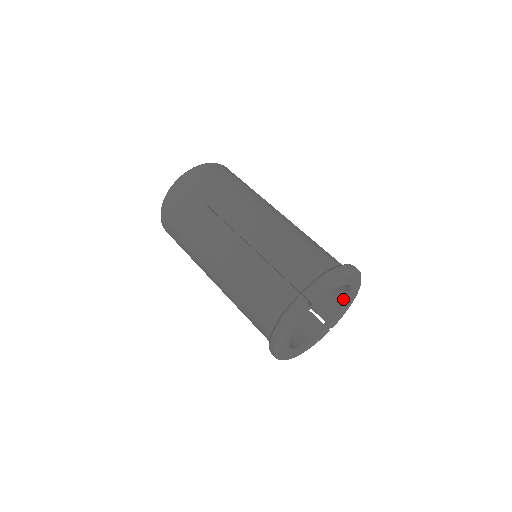
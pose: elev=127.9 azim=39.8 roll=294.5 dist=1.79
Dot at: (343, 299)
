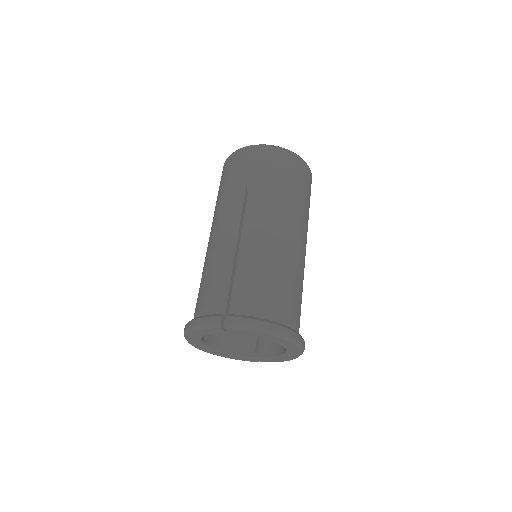
Dot at: (281, 351)
